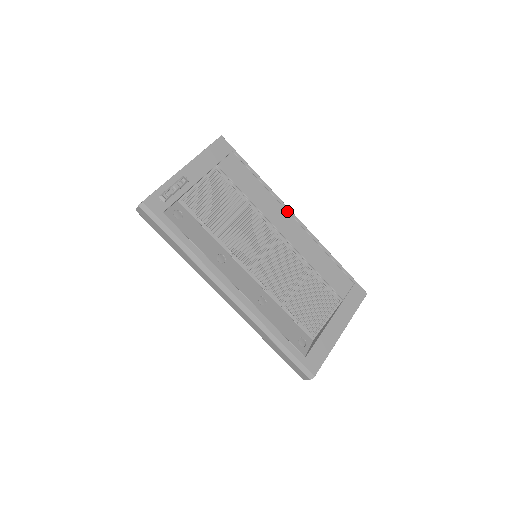
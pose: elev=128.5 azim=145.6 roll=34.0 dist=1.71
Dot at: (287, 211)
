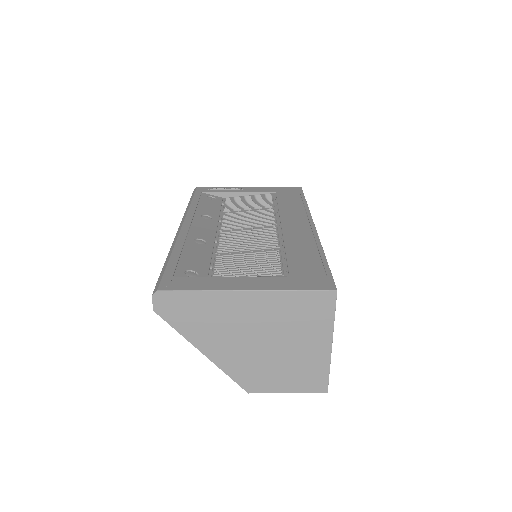
Dot at: (308, 220)
